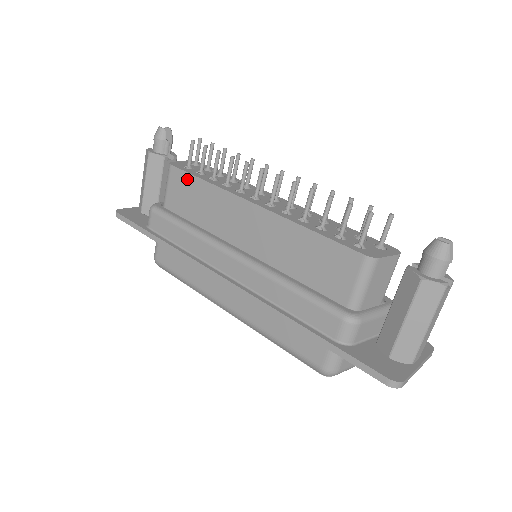
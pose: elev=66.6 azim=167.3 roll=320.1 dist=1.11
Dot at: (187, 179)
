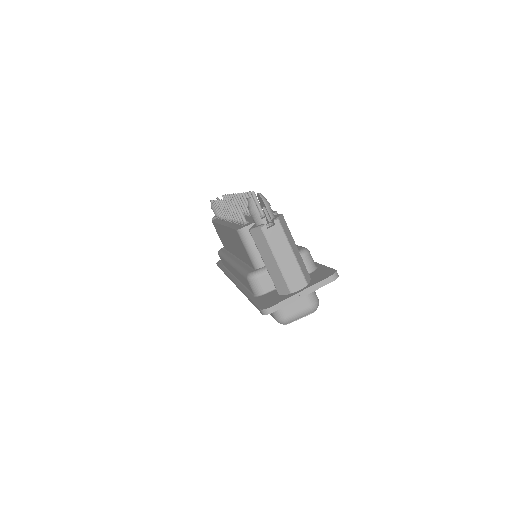
Dot at: (215, 226)
